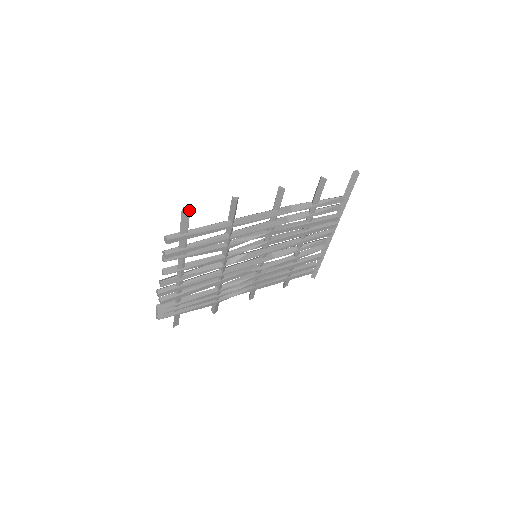
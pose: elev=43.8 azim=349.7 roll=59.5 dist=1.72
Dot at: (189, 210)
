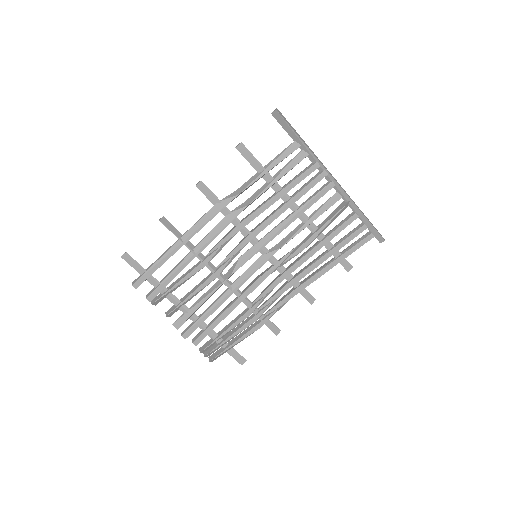
Dot at: (126, 252)
